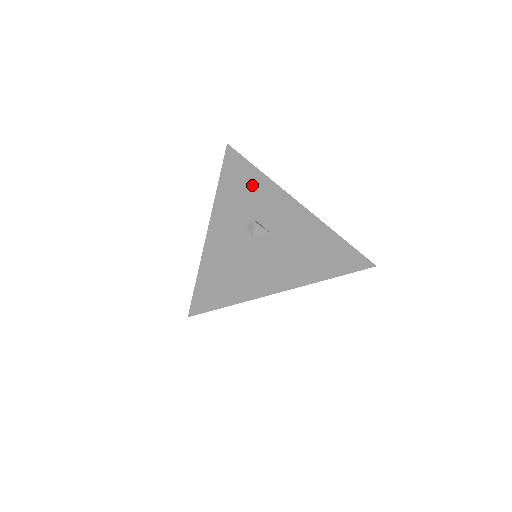
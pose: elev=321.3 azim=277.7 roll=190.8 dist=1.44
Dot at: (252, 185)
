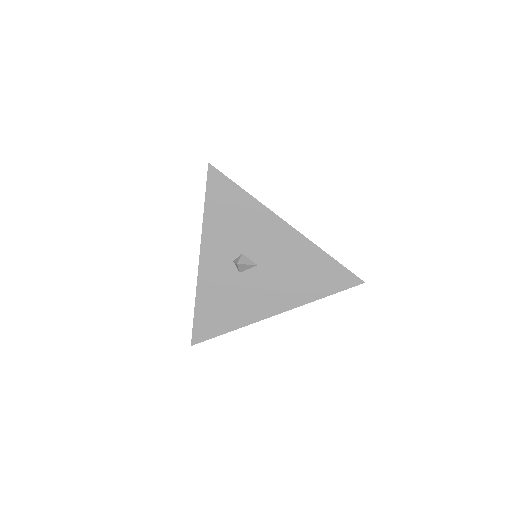
Dot at: (238, 213)
